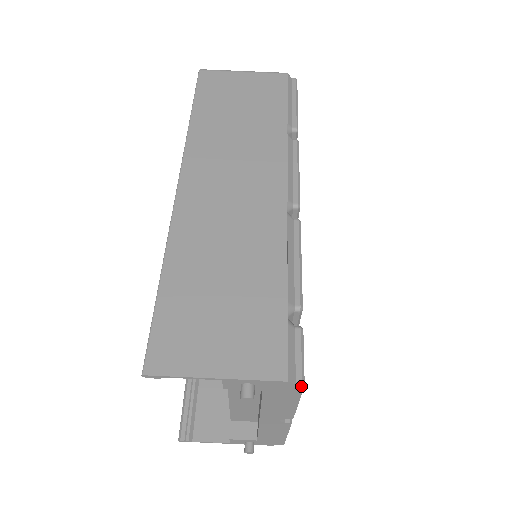
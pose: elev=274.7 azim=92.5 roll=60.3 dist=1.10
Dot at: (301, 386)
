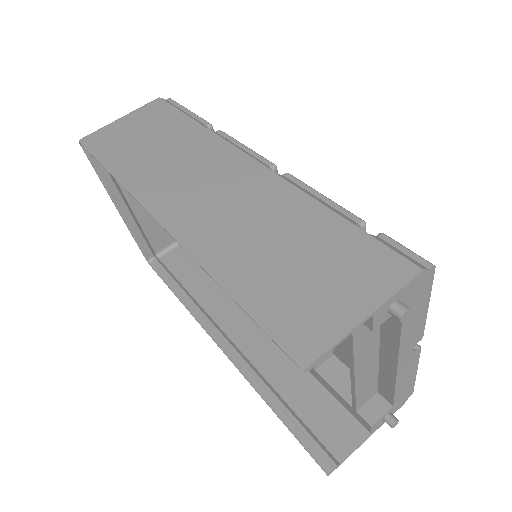
Dot at: (433, 269)
